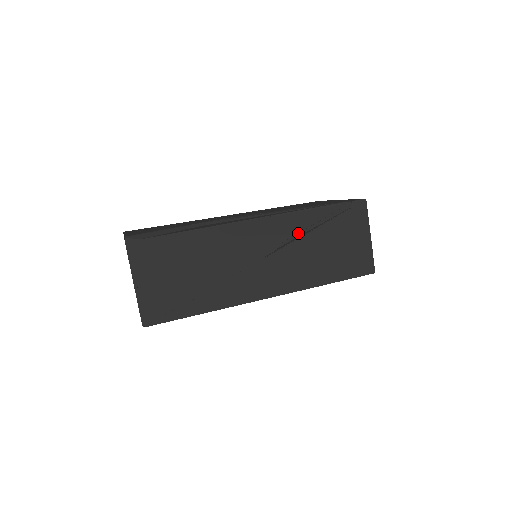
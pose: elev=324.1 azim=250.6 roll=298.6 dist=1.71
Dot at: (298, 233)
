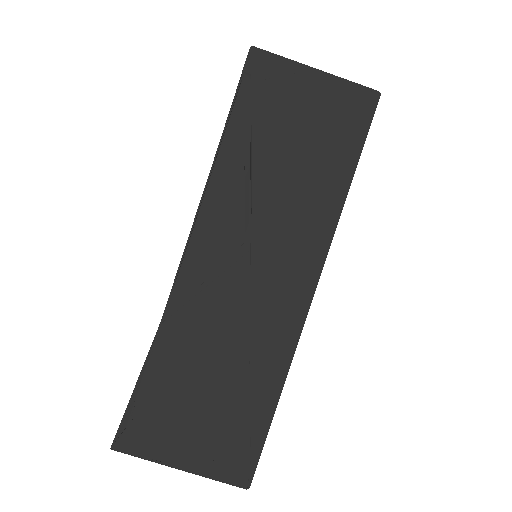
Dot at: (244, 191)
